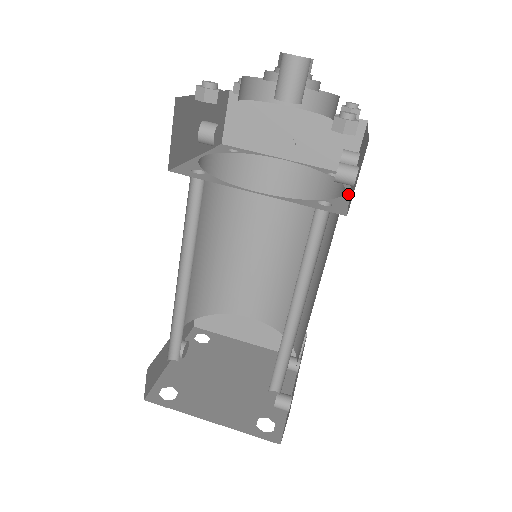
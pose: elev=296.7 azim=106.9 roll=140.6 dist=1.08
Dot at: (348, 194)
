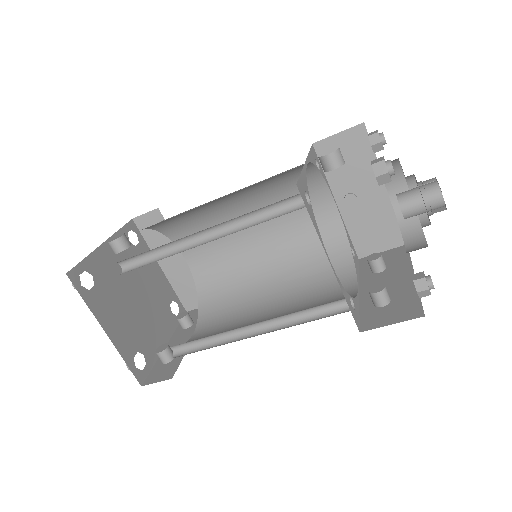
Dot at: (359, 293)
